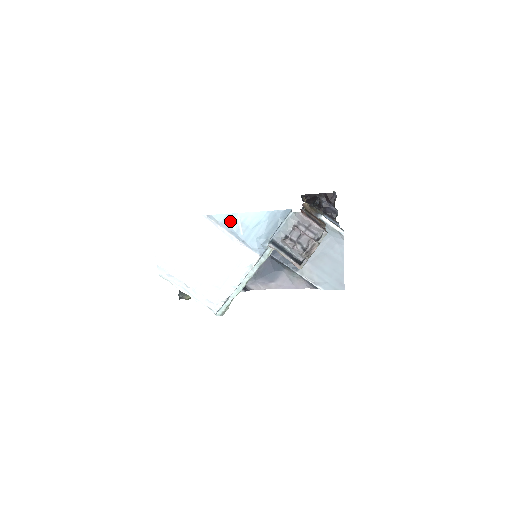
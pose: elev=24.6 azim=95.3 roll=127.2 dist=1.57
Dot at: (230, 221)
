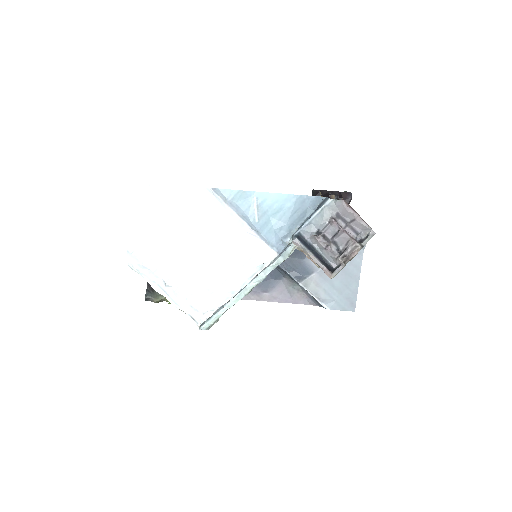
Dot at: (243, 201)
